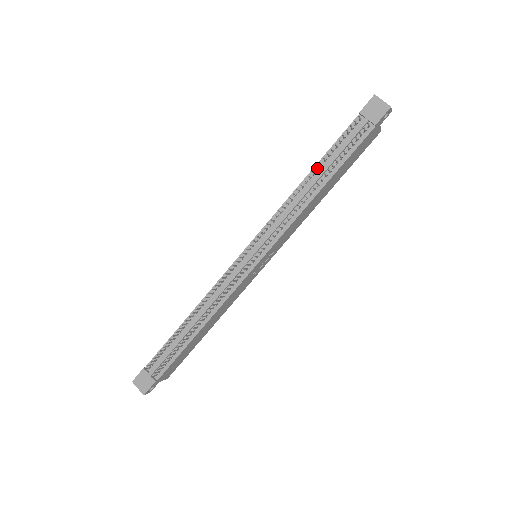
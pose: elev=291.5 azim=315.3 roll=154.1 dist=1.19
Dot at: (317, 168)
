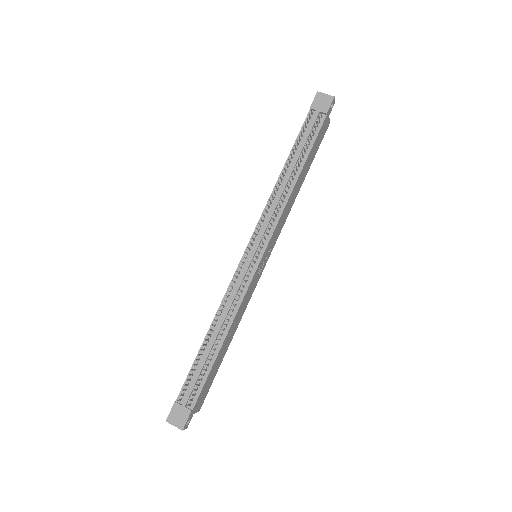
Dot at: (289, 160)
